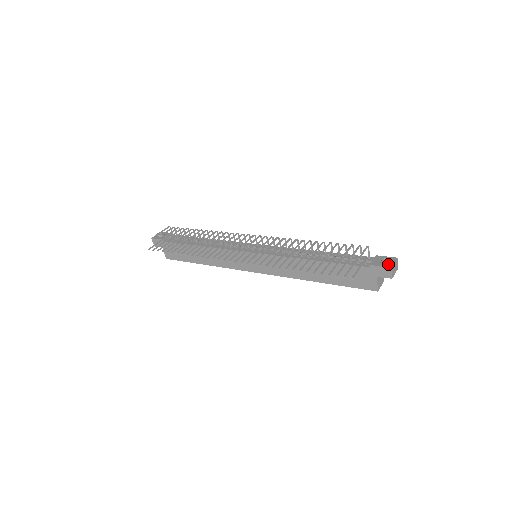
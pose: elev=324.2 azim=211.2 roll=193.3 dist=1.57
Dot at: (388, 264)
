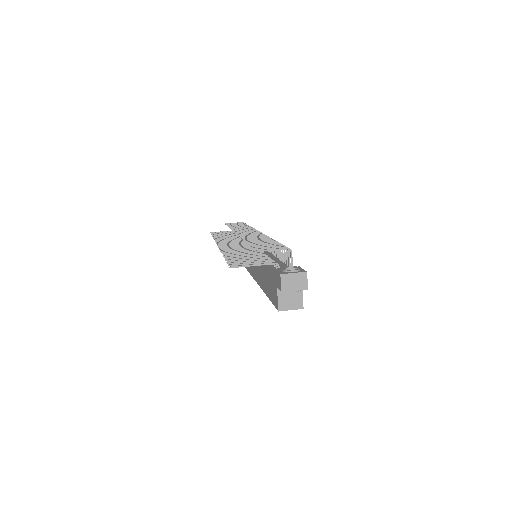
Dot at: (285, 271)
